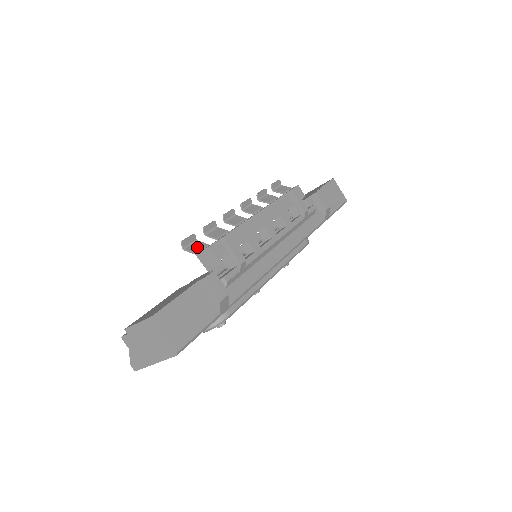
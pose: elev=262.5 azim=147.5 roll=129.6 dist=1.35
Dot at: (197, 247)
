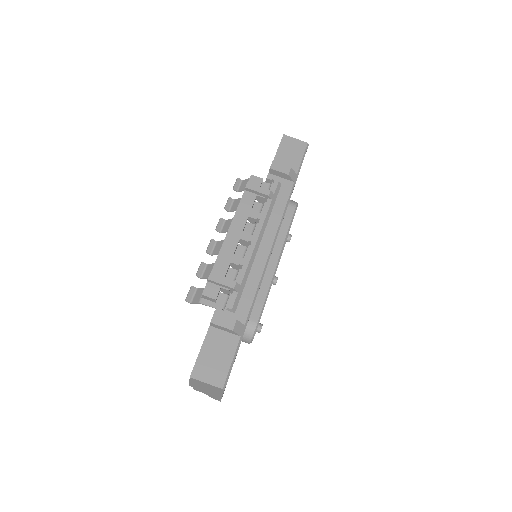
Dot at: (198, 296)
